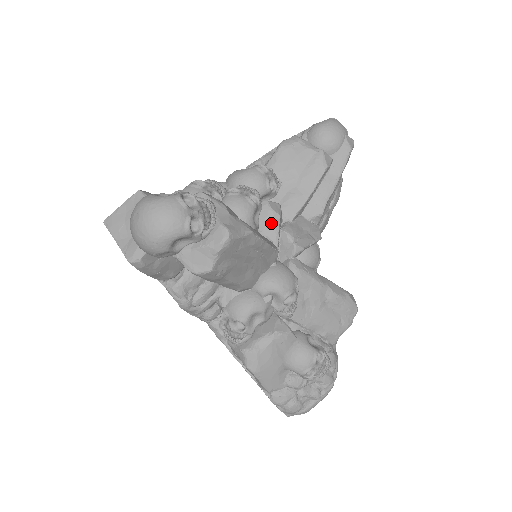
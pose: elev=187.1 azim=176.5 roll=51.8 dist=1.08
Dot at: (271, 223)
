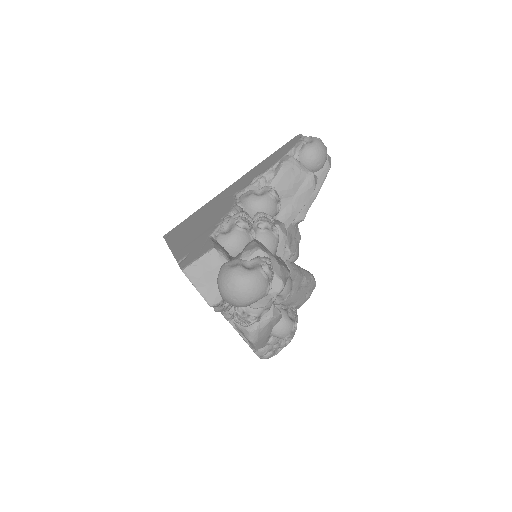
Dot at: (281, 243)
